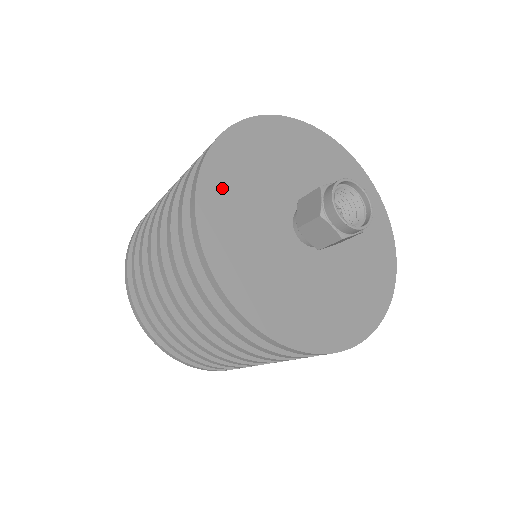
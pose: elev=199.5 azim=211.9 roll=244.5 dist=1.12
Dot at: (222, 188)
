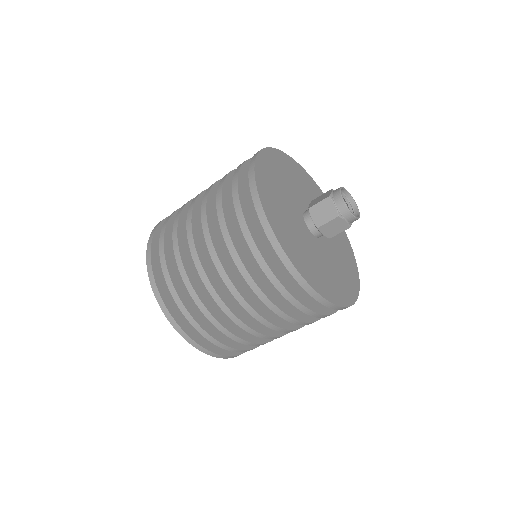
Dot at: (275, 214)
